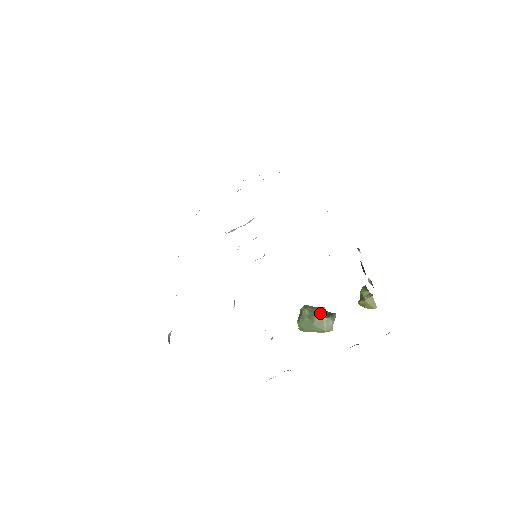
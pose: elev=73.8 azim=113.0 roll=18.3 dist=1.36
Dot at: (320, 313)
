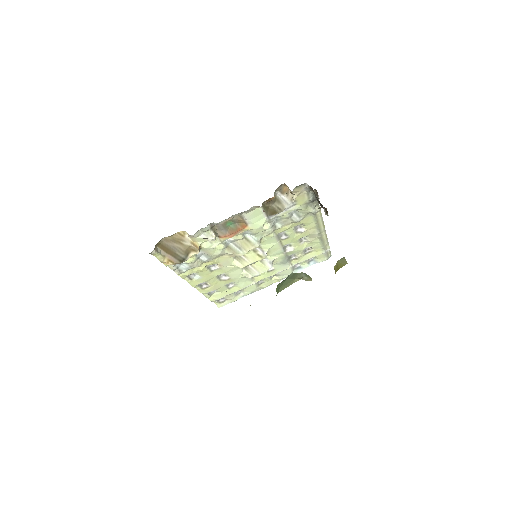
Dot at: occluded
